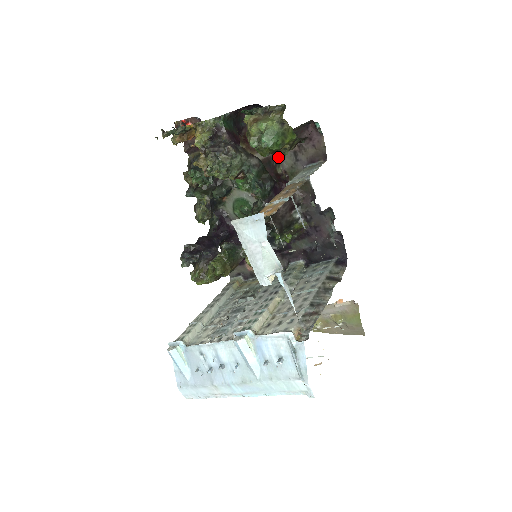
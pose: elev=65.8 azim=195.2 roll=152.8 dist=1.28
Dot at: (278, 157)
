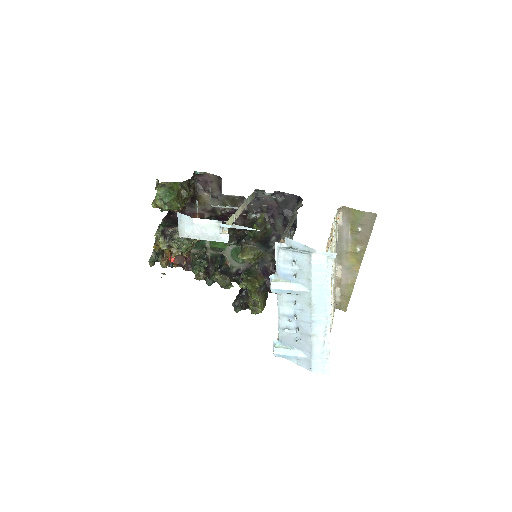
Dot at: (211, 210)
